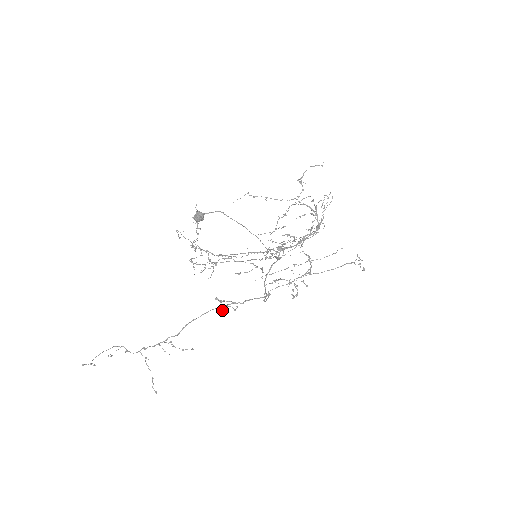
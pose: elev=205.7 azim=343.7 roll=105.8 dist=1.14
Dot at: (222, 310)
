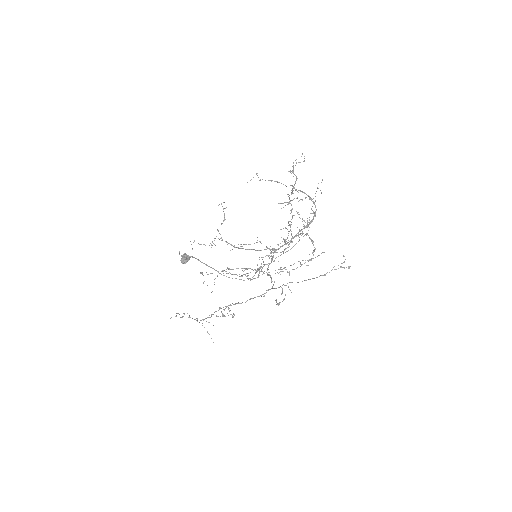
Dot at: (227, 313)
